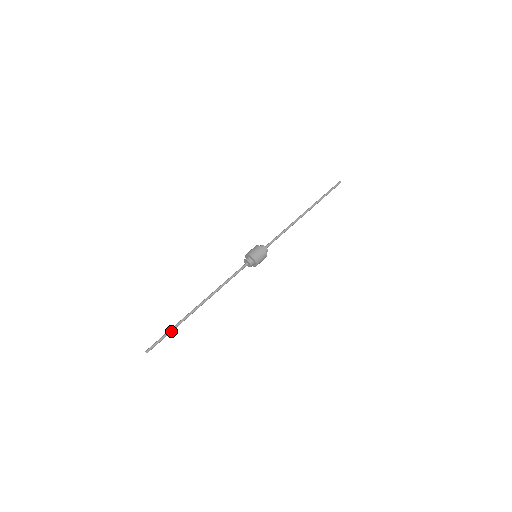
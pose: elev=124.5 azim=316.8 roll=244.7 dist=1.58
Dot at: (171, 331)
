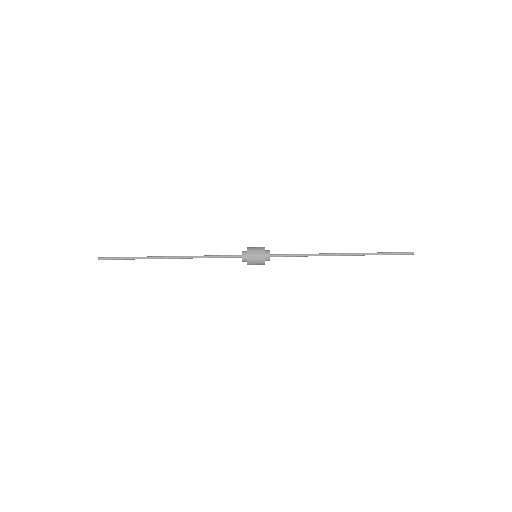
Dot at: (130, 259)
